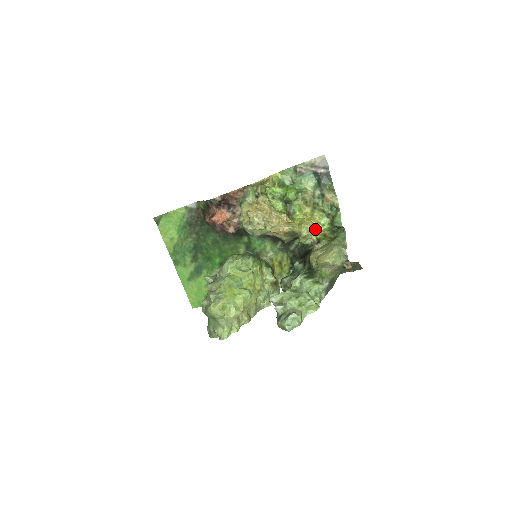
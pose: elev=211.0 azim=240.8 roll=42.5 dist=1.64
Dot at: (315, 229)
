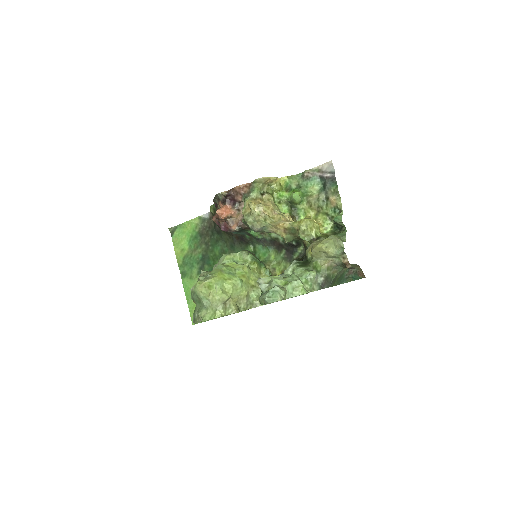
Dot at: (315, 226)
